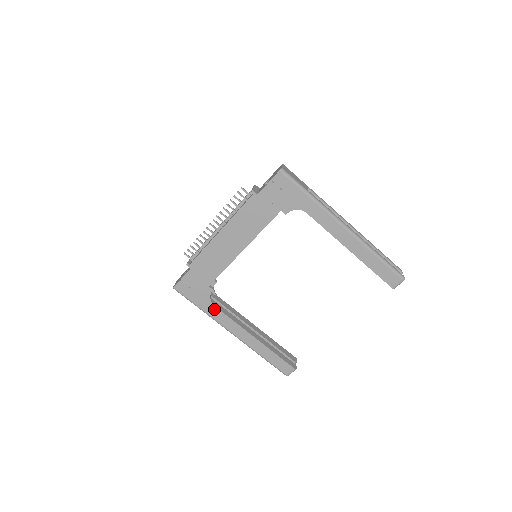
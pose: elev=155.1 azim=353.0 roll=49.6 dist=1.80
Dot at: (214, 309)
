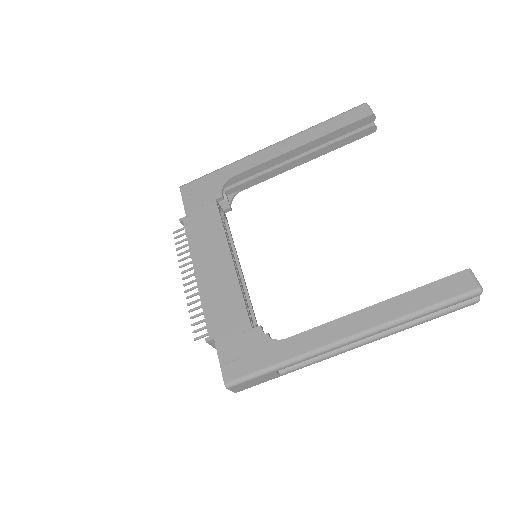
Dot at: (290, 343)
